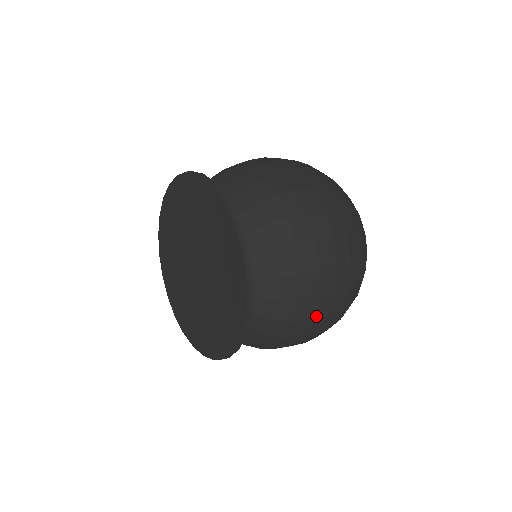
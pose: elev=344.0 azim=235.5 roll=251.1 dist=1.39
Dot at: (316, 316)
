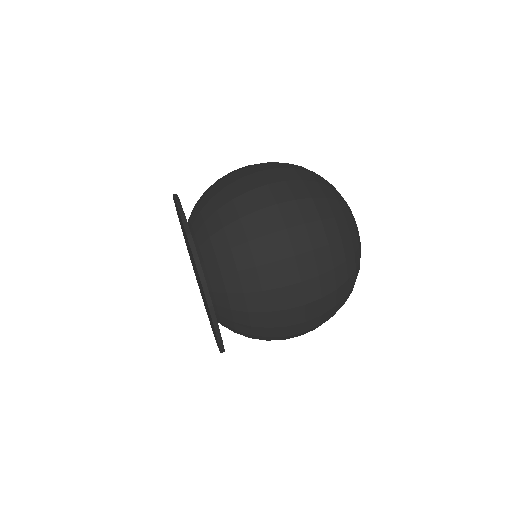
Dot at: occluded
